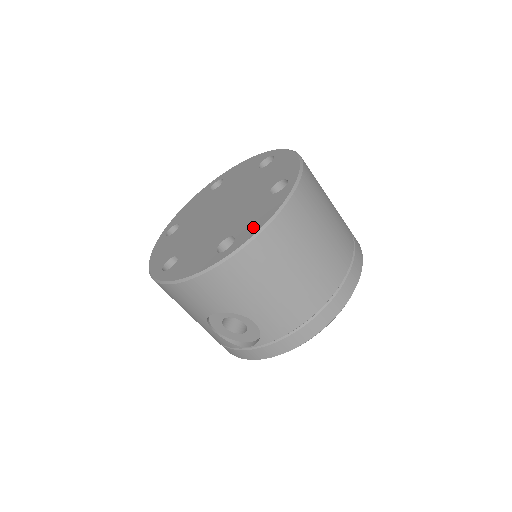
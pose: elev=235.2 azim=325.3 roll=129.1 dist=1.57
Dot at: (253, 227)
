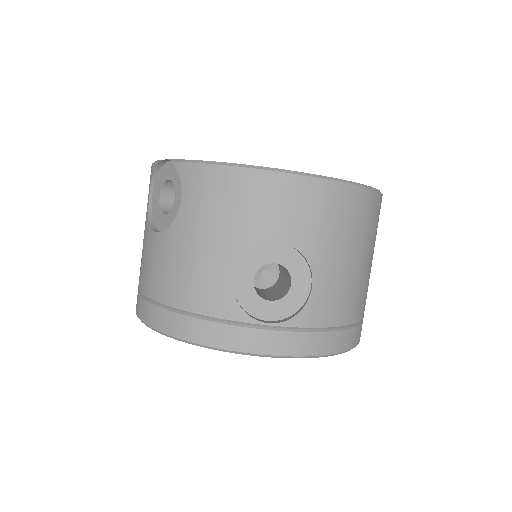
Dot at: occluded
